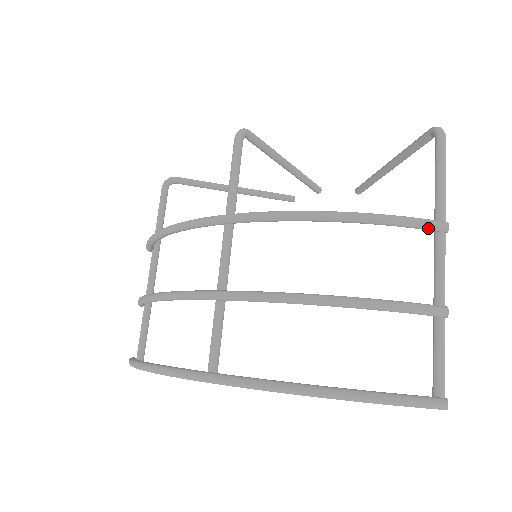
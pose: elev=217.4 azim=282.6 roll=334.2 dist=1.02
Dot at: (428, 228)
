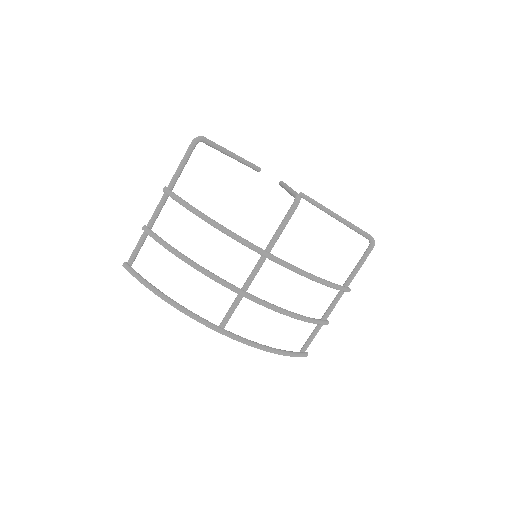
Dot at: (344, 291)
